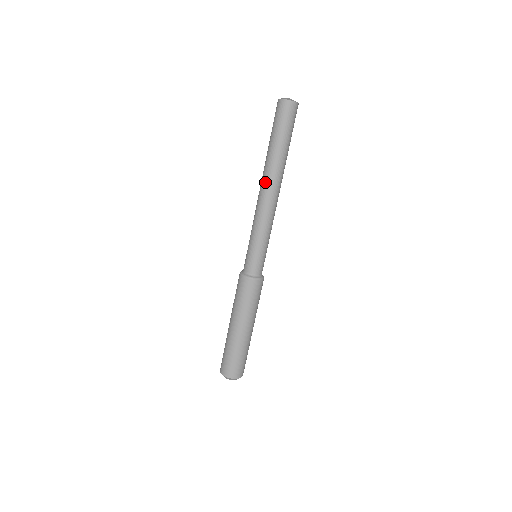
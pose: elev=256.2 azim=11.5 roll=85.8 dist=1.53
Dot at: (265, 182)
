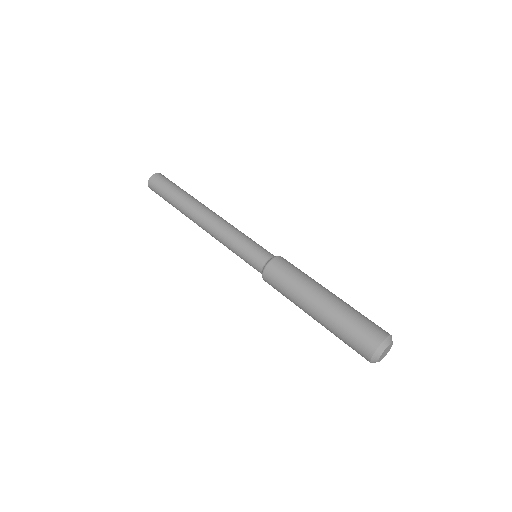
Dot at: (194, 217)
